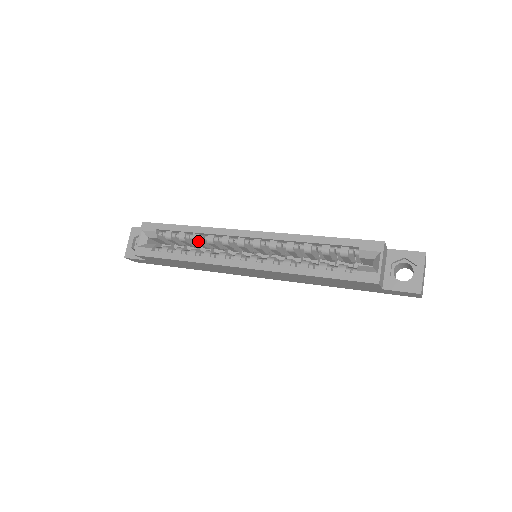
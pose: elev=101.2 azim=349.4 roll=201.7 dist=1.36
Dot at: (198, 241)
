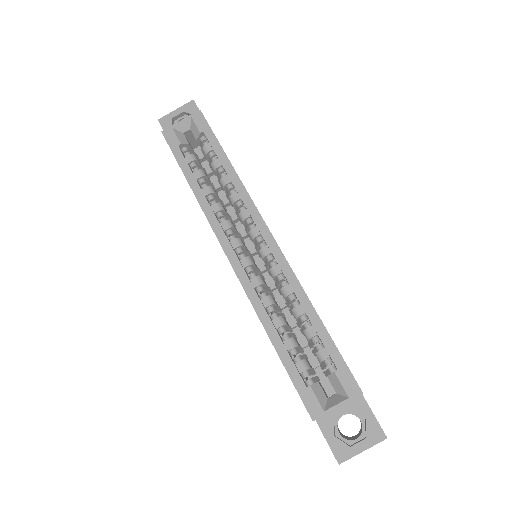
Dot at: (223, 186)
